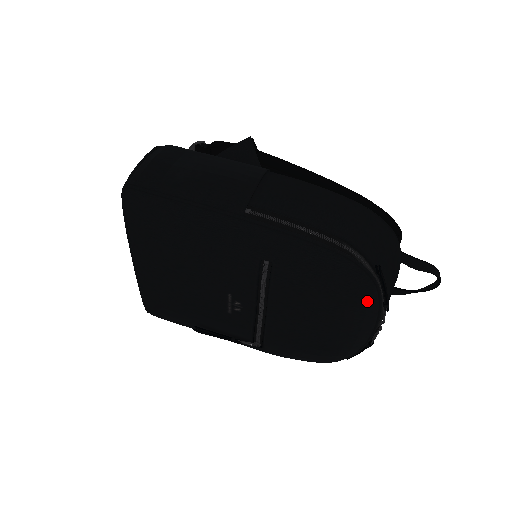
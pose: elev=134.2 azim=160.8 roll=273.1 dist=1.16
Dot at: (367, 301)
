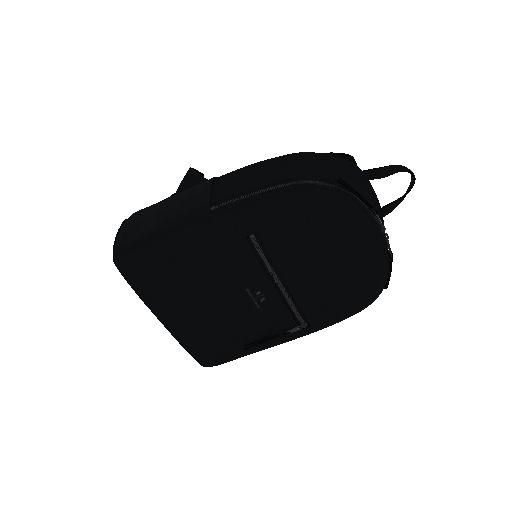
Dot at: (352, 214)
